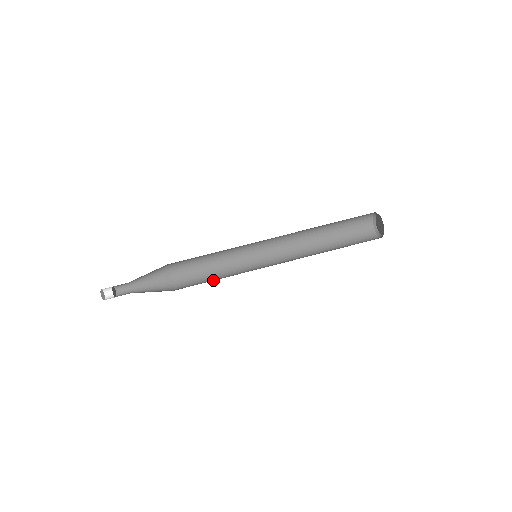
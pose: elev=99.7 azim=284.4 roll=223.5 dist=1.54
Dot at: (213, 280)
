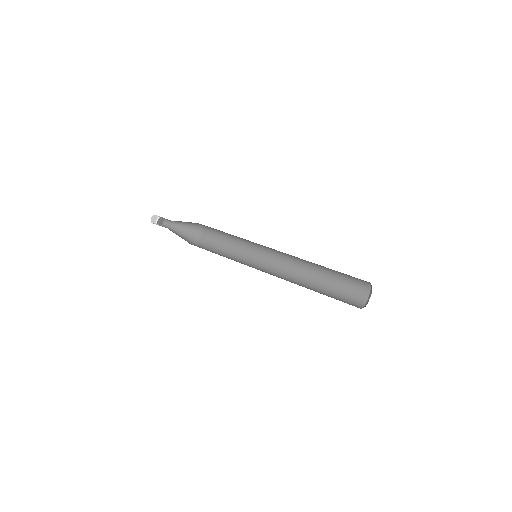
Dot at: occluded
